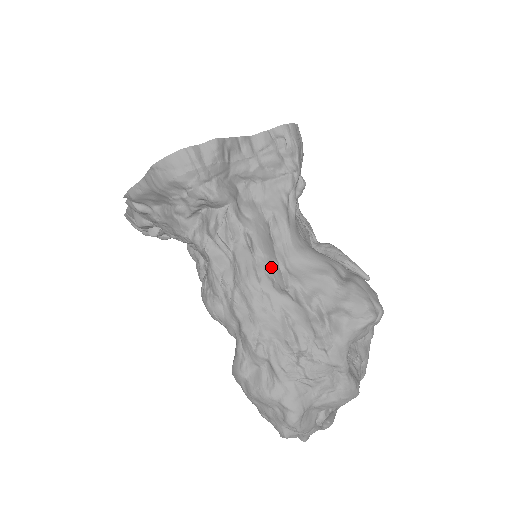
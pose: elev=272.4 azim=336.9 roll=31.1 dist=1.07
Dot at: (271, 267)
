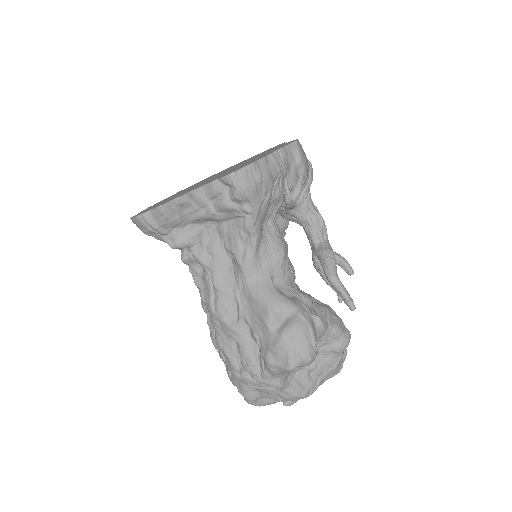
Dot at: (225, 301)
